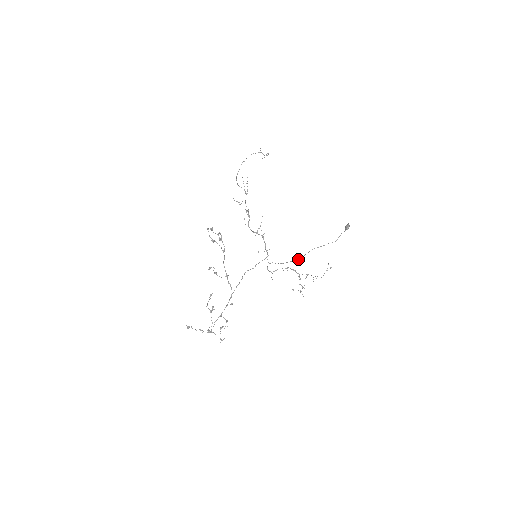
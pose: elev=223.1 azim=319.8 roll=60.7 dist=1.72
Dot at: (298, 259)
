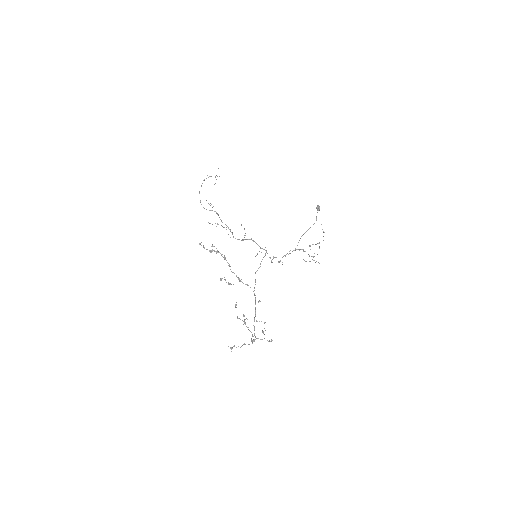
Dot at: occluded
